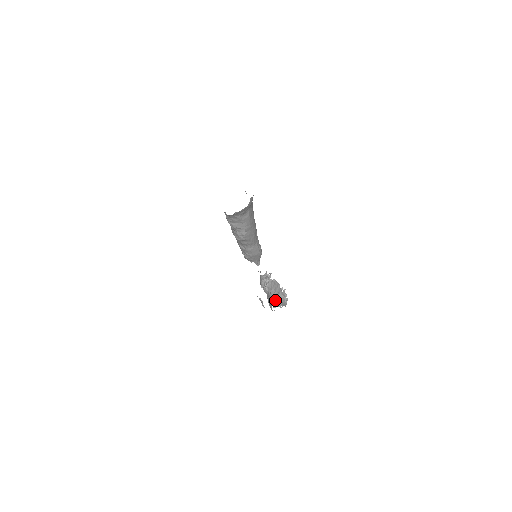
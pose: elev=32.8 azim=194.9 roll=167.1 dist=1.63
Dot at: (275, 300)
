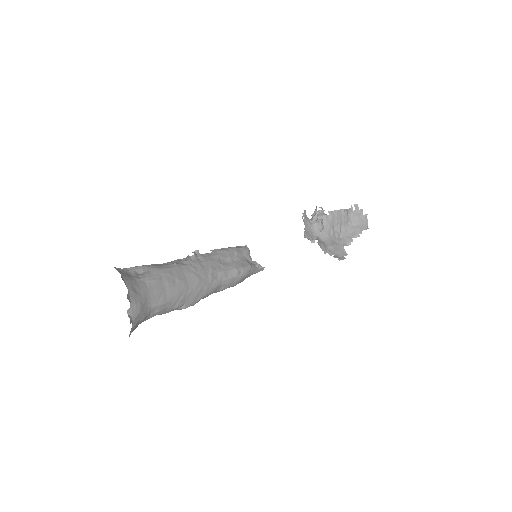
Dot at: (347, 231)
